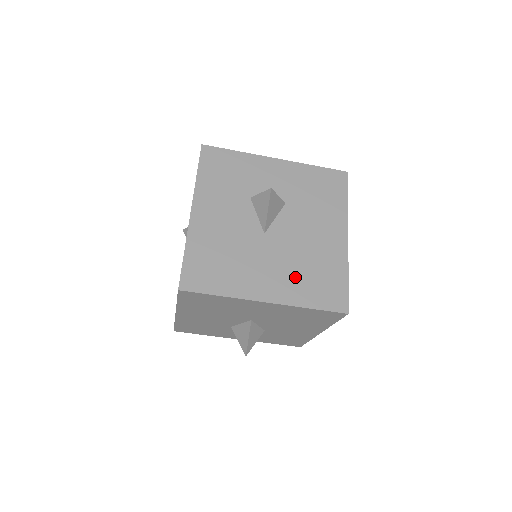
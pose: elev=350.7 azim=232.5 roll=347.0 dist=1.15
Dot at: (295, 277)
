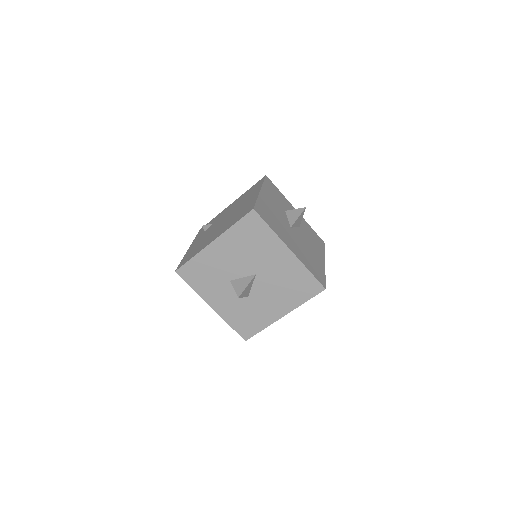
Dot at: (303, 254)
